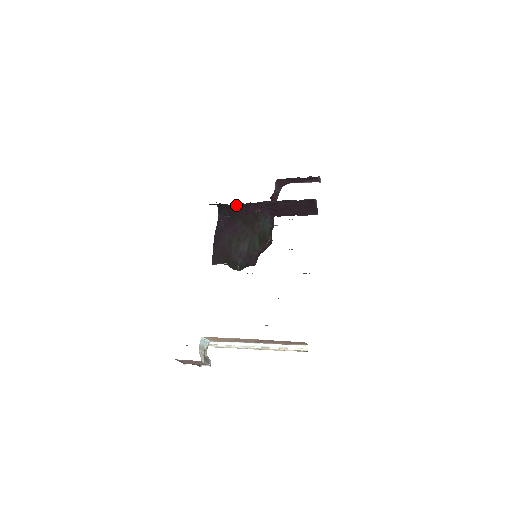
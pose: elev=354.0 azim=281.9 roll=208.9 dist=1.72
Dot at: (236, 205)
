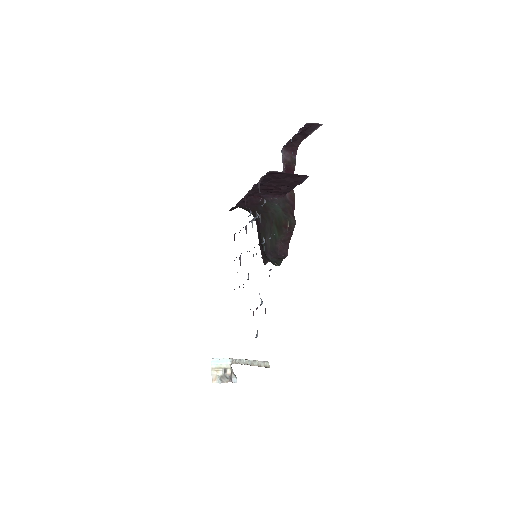
Dot at: (242, 203)
